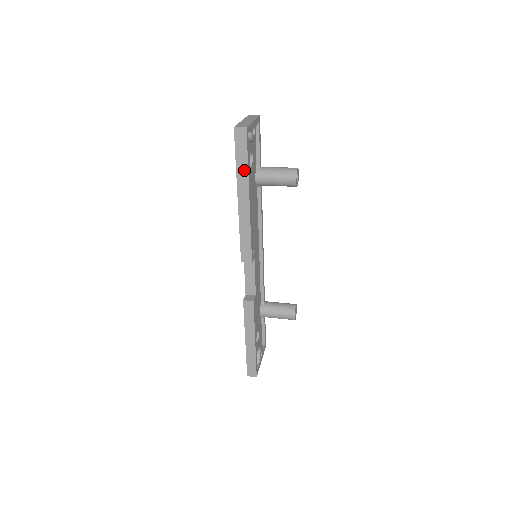
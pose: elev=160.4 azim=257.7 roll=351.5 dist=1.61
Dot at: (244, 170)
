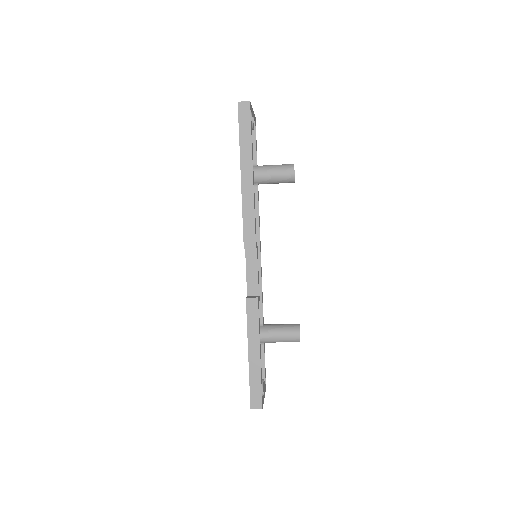
Dot at: (247, 144)
